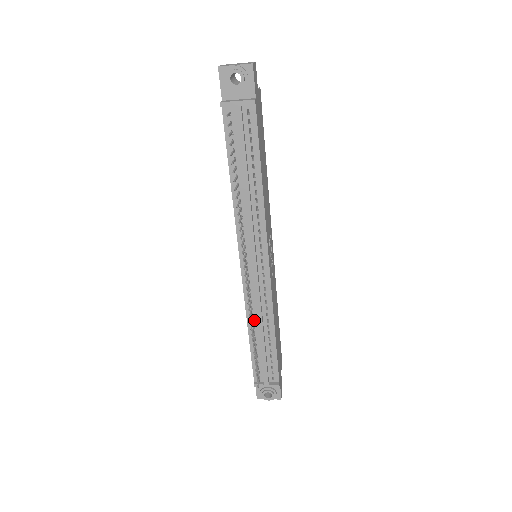
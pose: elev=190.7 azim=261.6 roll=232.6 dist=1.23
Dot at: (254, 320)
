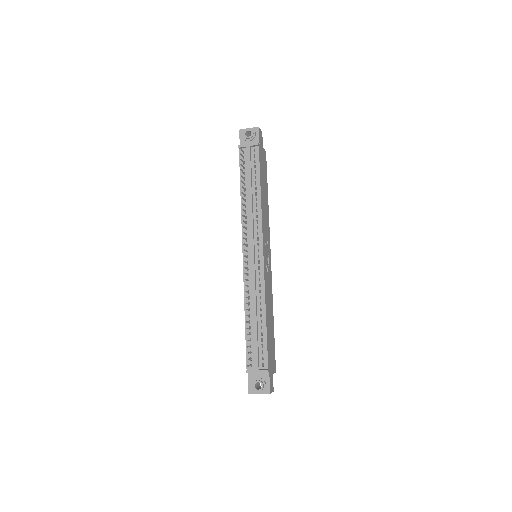
Dot at: (250, 303)
